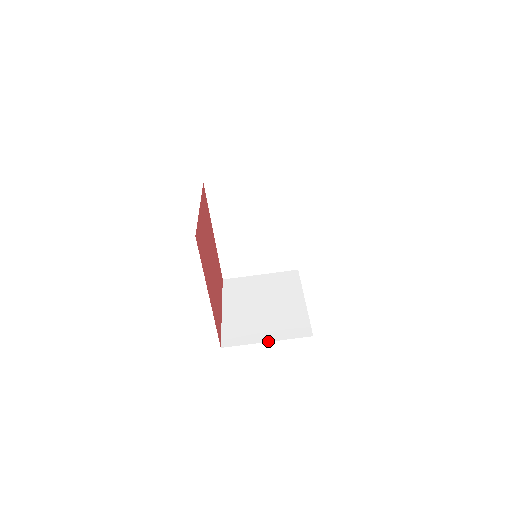
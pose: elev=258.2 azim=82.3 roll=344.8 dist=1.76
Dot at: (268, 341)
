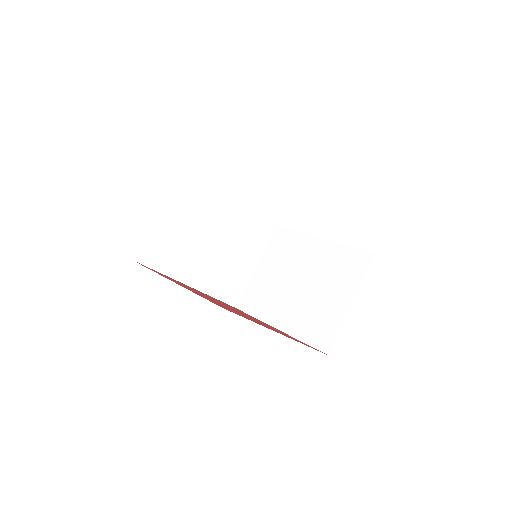
Dot at: (352, 302)
